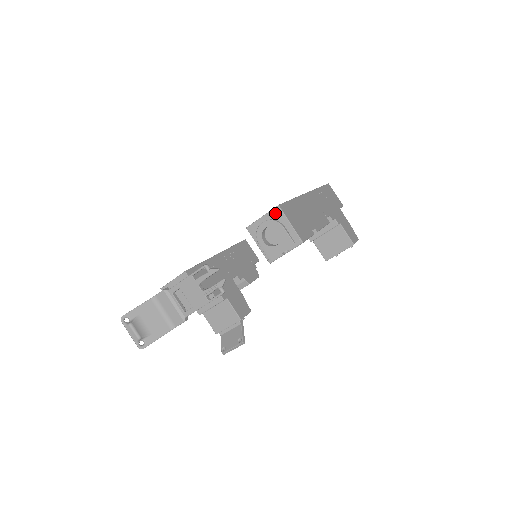
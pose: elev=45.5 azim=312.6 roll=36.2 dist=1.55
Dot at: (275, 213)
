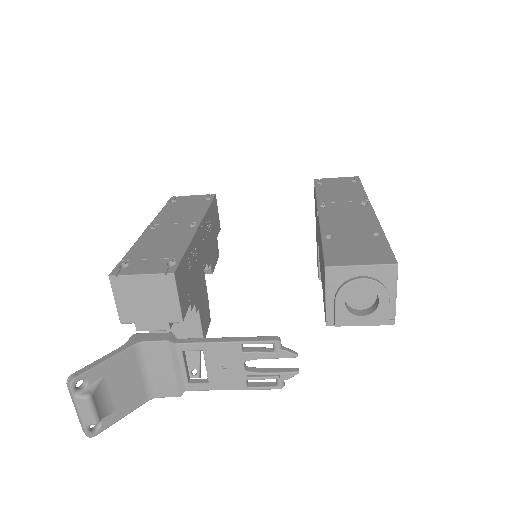
Dot at: (385, 271)
